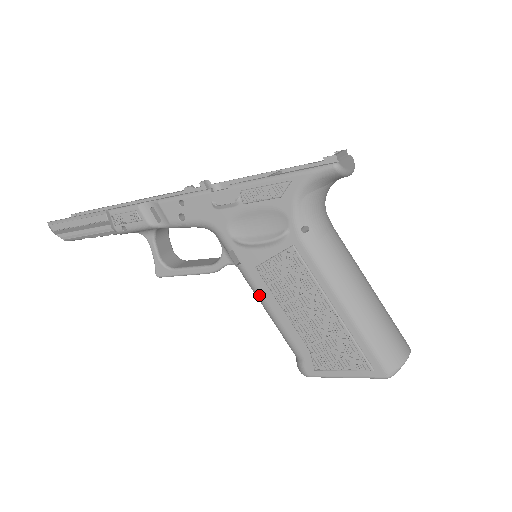
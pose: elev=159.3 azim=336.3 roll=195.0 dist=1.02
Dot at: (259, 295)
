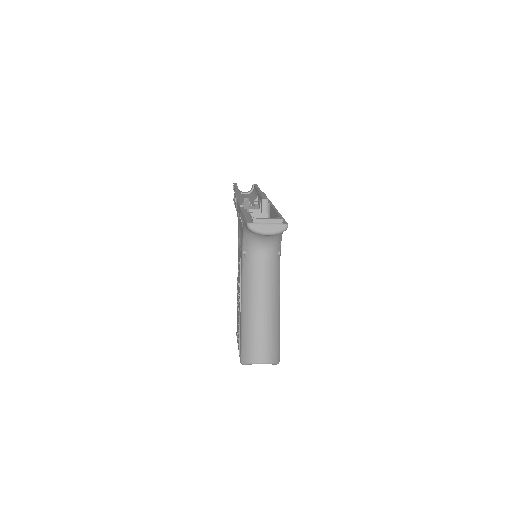
Dot at: occluded
